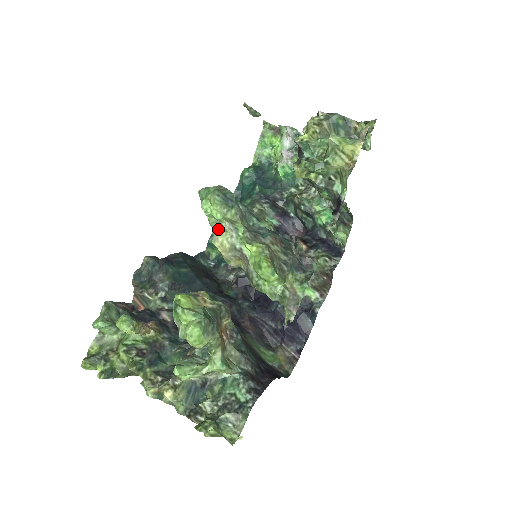
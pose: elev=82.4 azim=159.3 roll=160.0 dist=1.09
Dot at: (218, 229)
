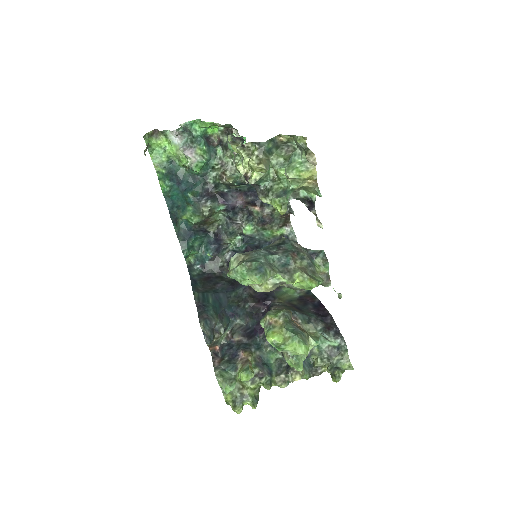
Dot at: (259, 285)
